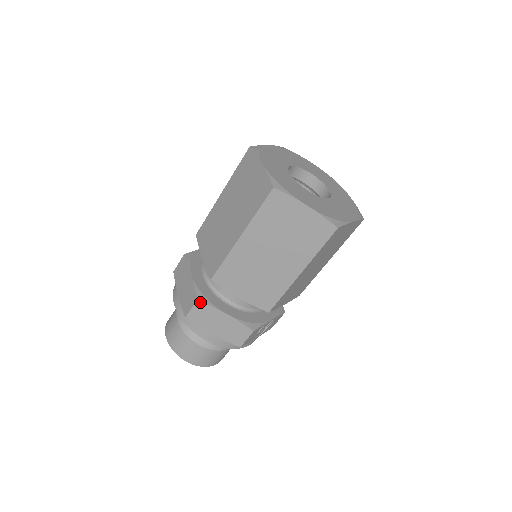
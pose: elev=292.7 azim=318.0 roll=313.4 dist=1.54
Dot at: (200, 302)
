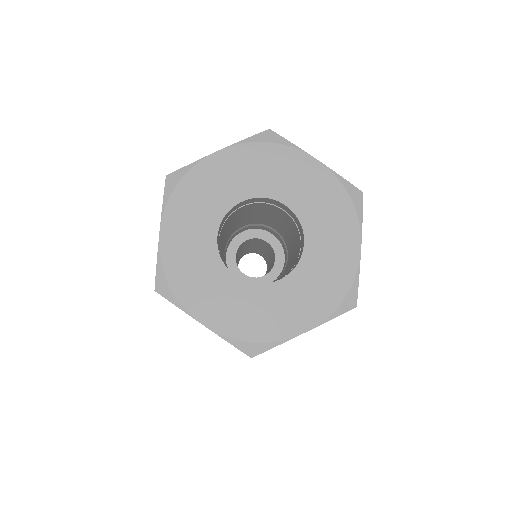
Dot at: occluded
